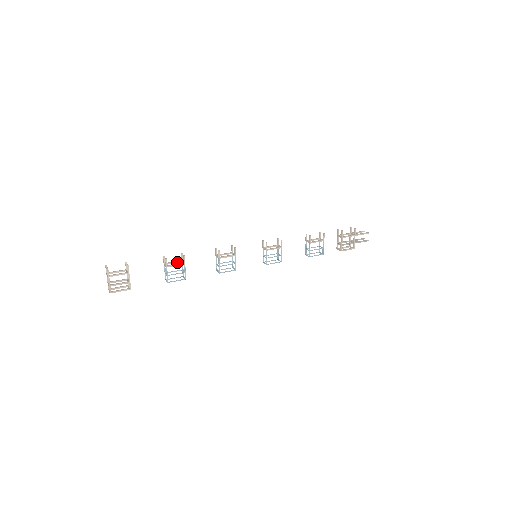
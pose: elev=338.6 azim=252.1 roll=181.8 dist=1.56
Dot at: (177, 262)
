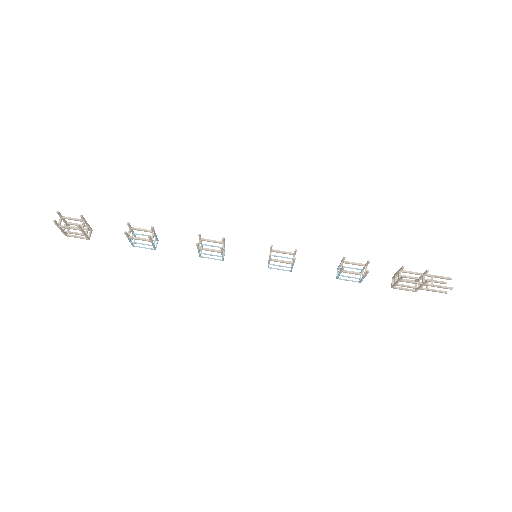
Dot at: (147, 231)
